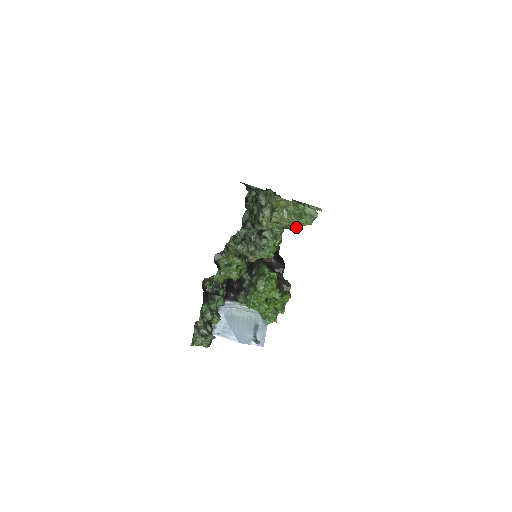
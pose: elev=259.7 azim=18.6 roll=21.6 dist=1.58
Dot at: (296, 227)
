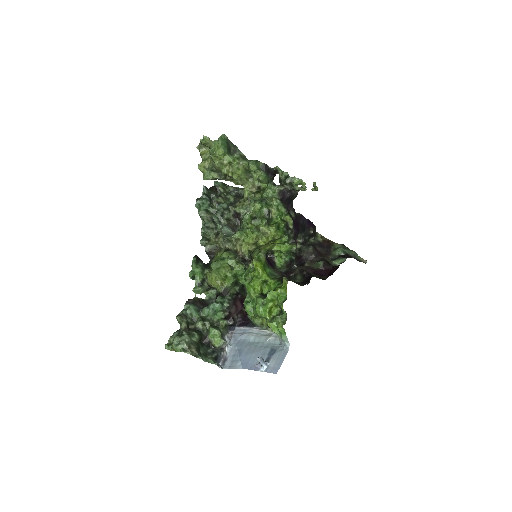
Dot at: (211, 157)
